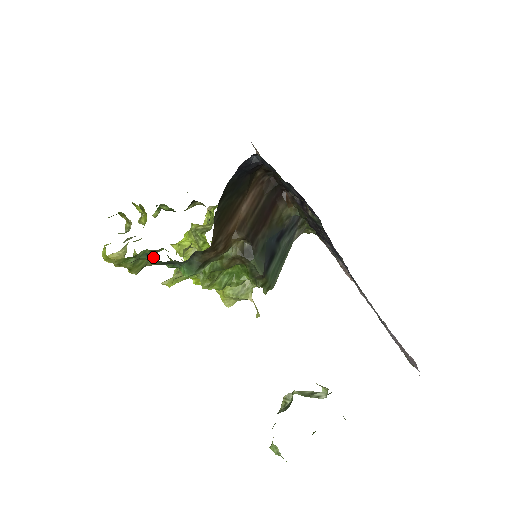
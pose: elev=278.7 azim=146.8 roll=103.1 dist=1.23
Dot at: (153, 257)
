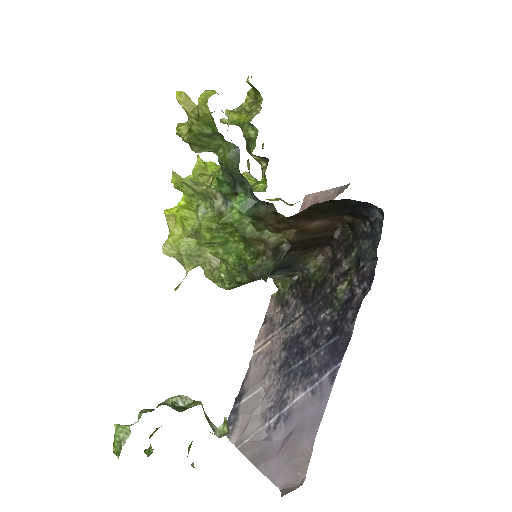
Dot at: occluded
